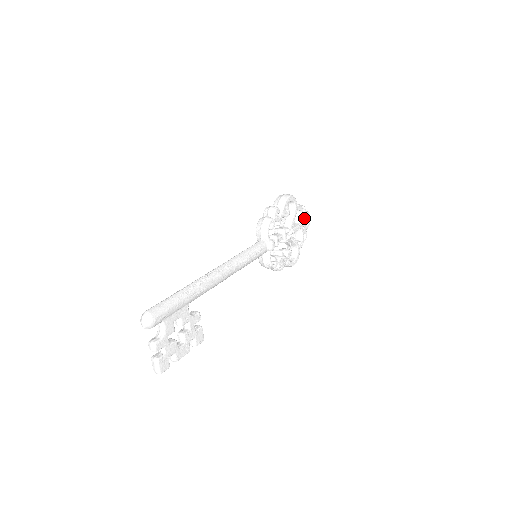
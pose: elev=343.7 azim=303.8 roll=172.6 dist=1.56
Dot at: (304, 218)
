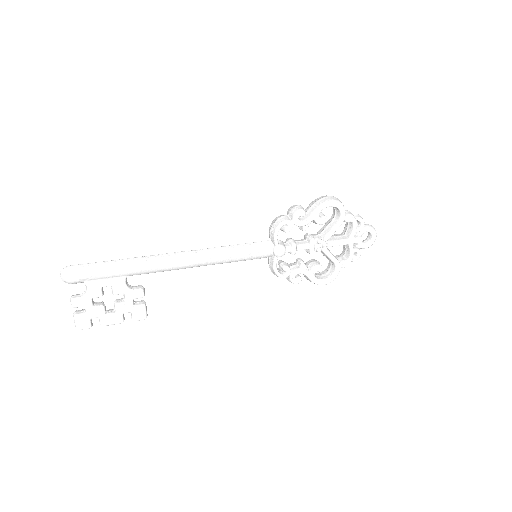
Dot at: (362, 233)
